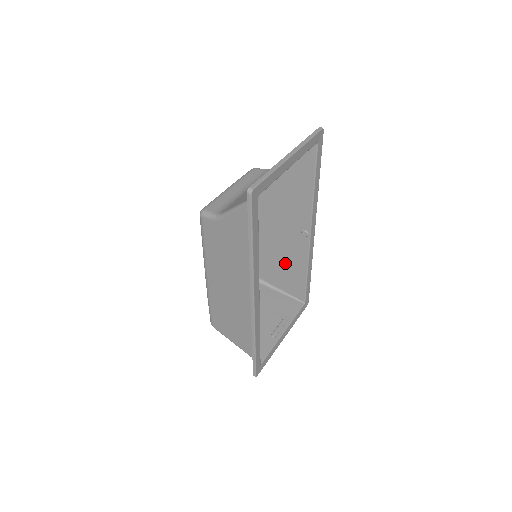
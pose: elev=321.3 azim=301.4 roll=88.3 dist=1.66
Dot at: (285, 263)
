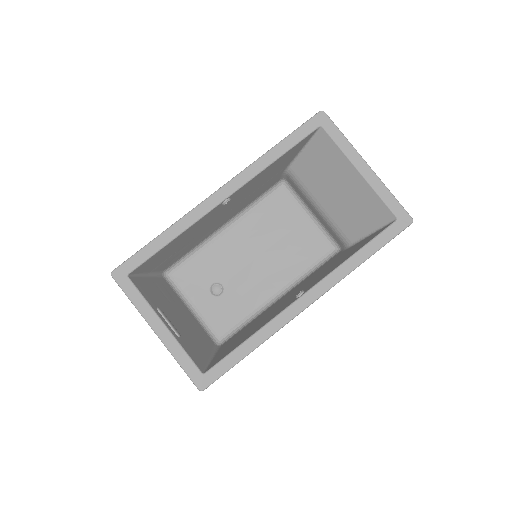
Dot at: (253, 328)
